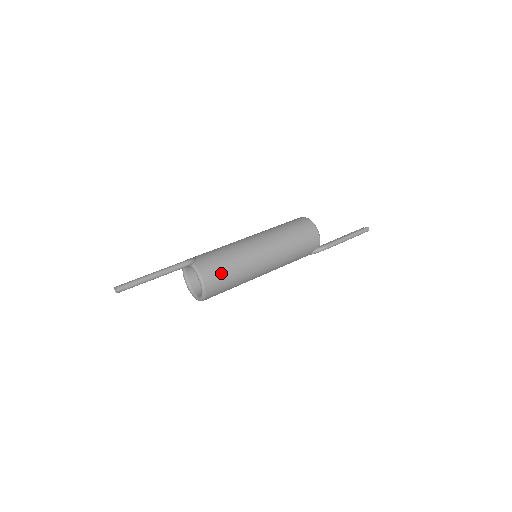
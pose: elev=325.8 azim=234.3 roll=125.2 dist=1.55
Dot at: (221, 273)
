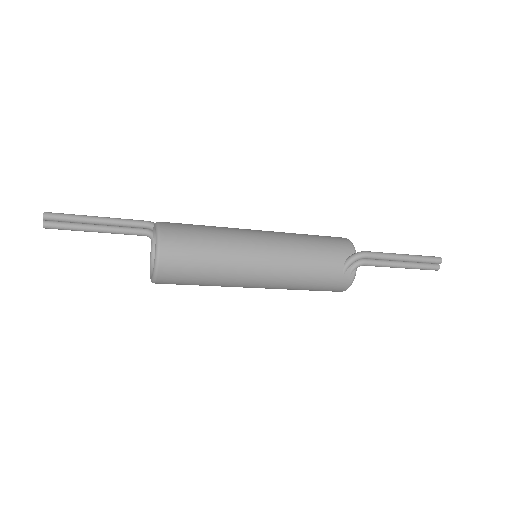
Dot at: (189, 226)
